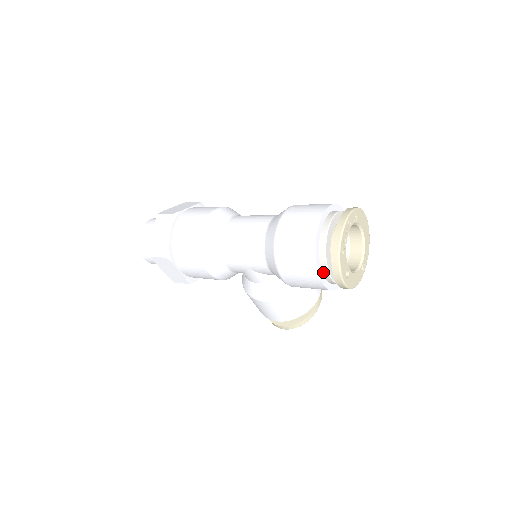
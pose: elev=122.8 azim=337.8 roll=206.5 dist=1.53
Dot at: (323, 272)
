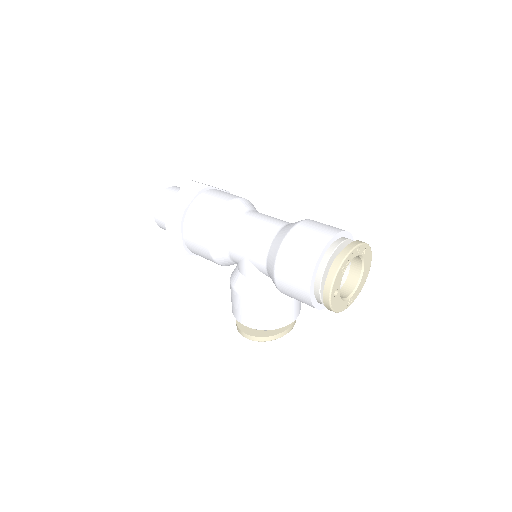
Dot at: (315, 282)
